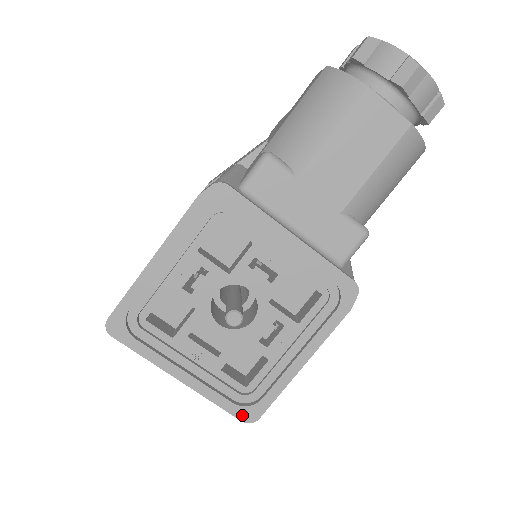
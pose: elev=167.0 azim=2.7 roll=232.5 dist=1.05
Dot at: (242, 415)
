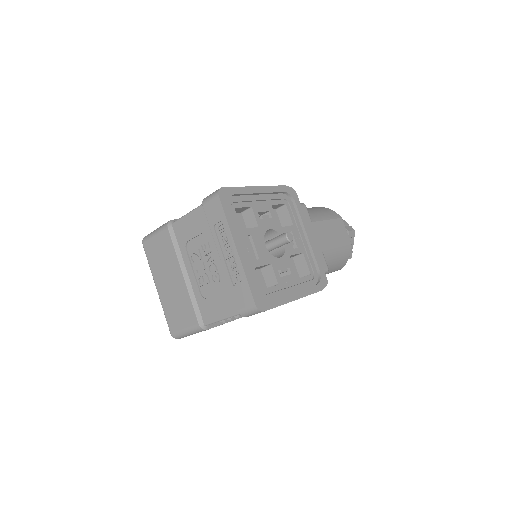
Dot at: (257, 301)
